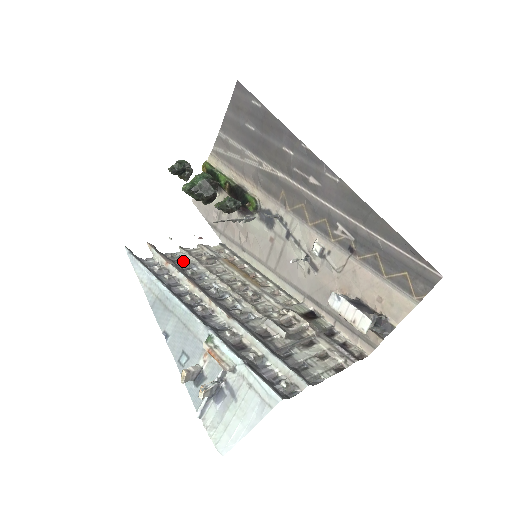
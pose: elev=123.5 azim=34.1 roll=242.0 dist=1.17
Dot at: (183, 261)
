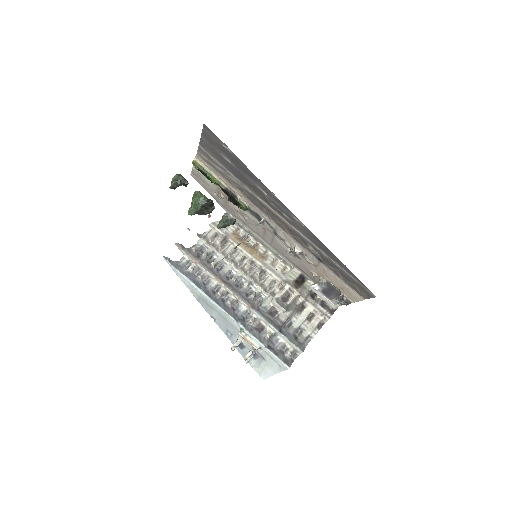
Dot at: (205, 255)
